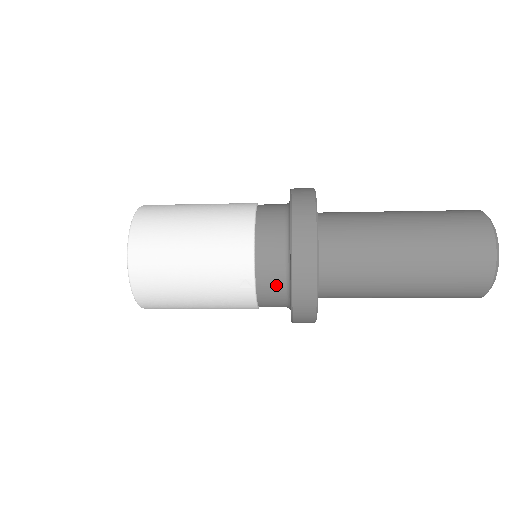
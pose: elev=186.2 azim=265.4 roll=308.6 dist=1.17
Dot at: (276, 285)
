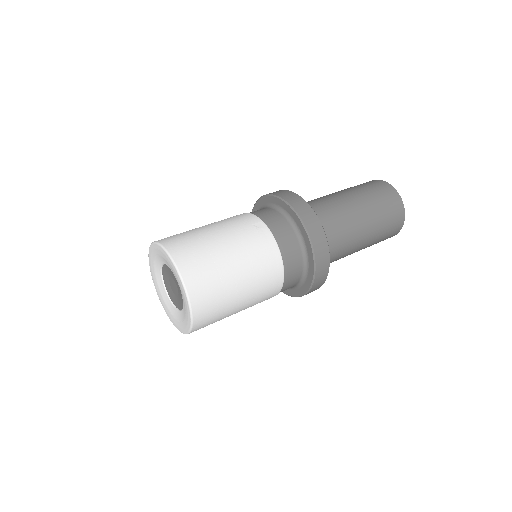
Dot at: occluded
